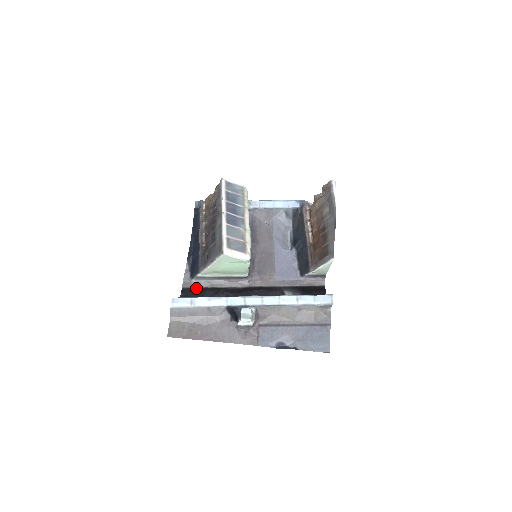
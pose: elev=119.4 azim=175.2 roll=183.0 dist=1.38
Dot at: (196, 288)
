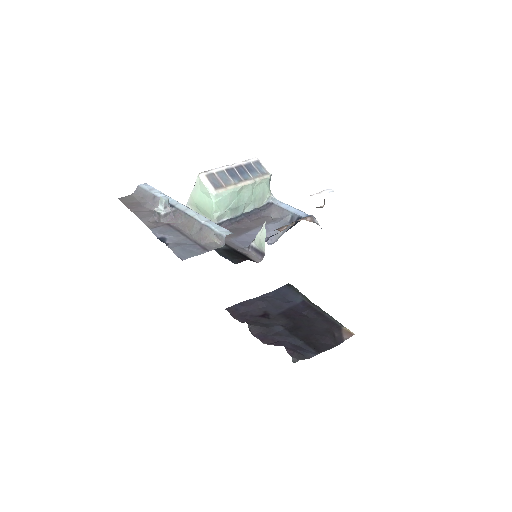
Dot at: occluded
